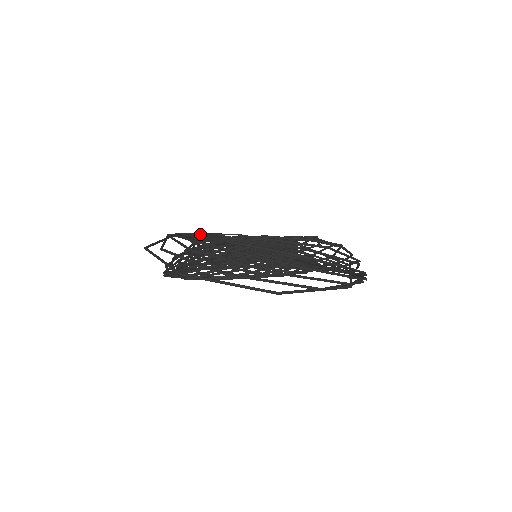
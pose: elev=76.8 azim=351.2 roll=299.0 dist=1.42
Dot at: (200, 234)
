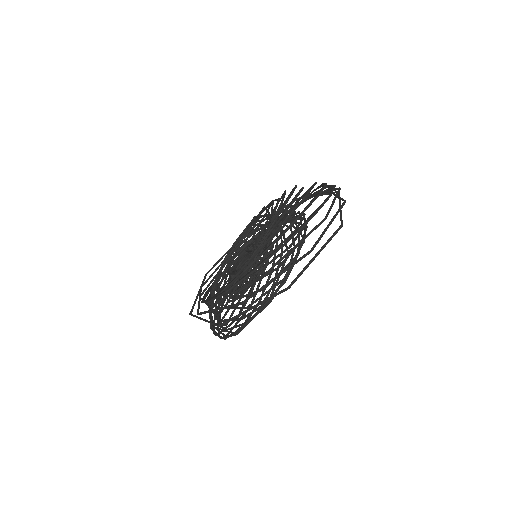
Dot at: (199, 296)
